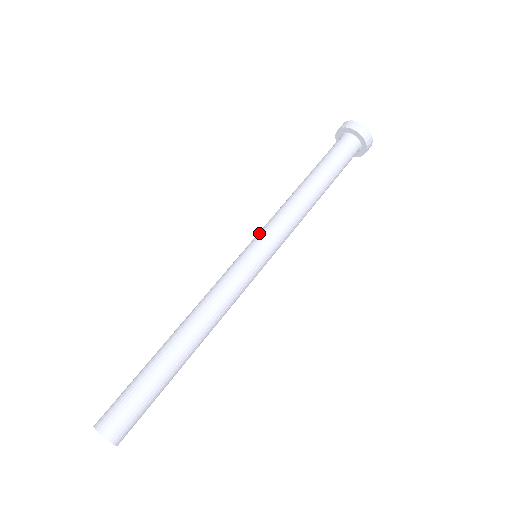
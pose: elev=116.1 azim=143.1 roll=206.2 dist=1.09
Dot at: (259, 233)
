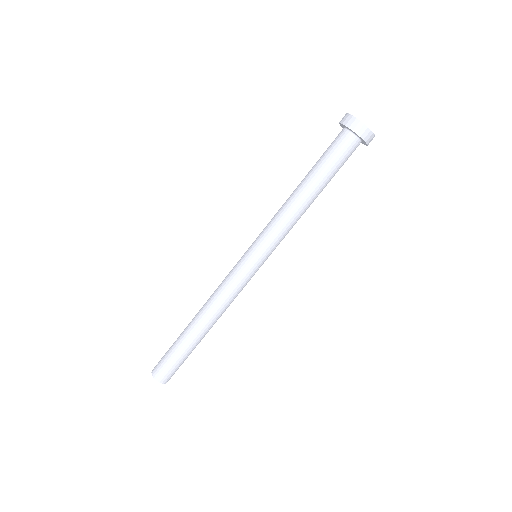
Dot at: (257, 237)
